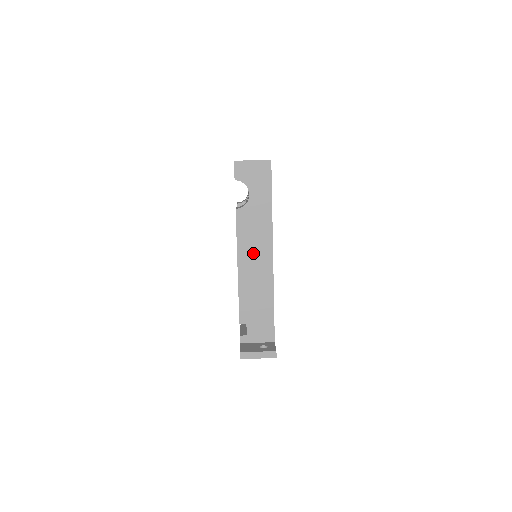
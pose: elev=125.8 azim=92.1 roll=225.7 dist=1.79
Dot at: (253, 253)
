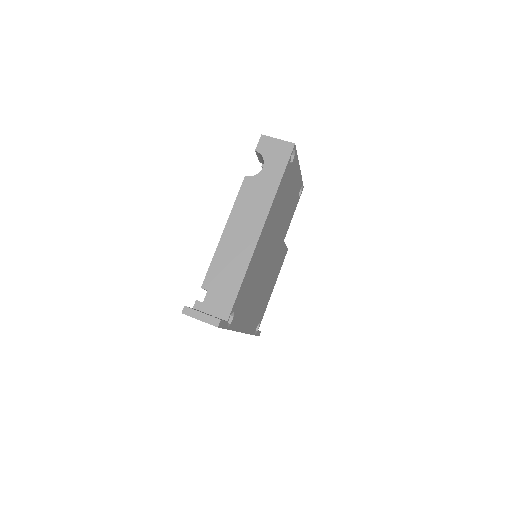
Dot at: (244, 222)
